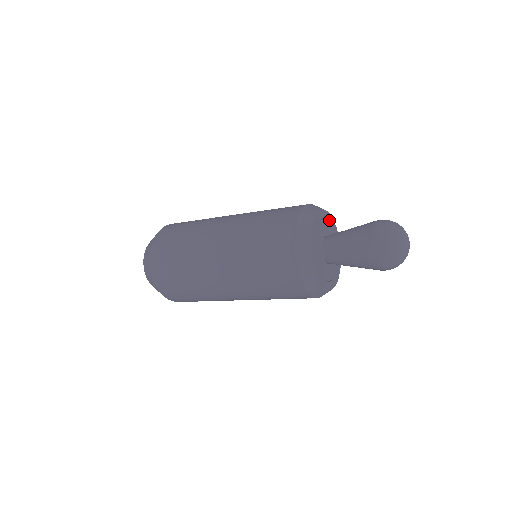
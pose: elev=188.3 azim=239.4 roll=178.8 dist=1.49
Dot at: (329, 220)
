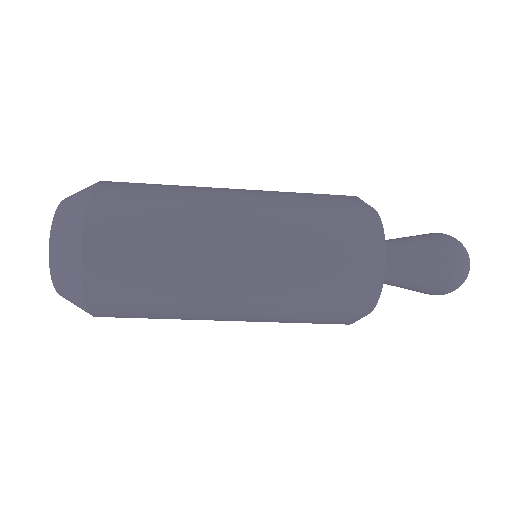
Dot at: occluded
